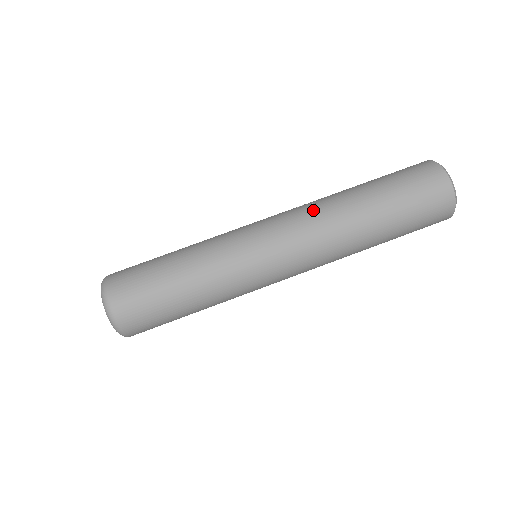
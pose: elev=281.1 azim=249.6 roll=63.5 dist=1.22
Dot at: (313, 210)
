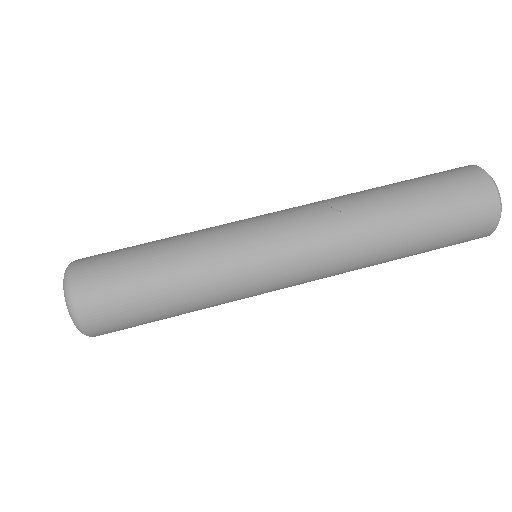
Dot at: (338, 225)
